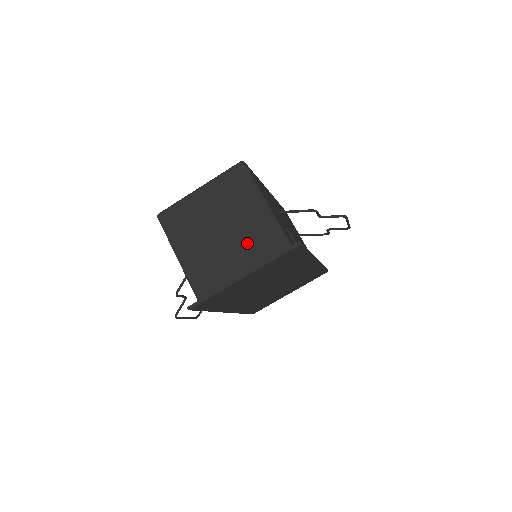
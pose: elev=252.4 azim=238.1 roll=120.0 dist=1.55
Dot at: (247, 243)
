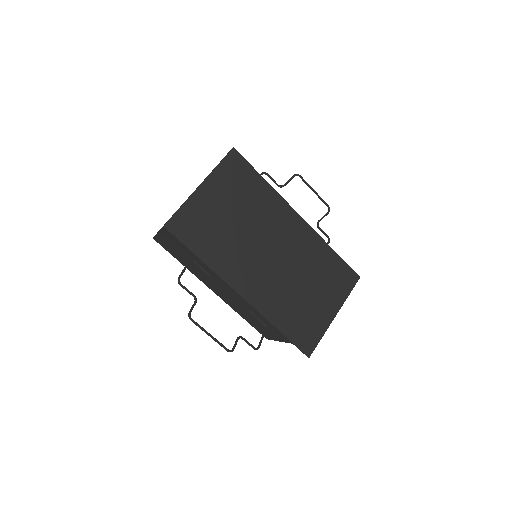
Dot at: occluded
